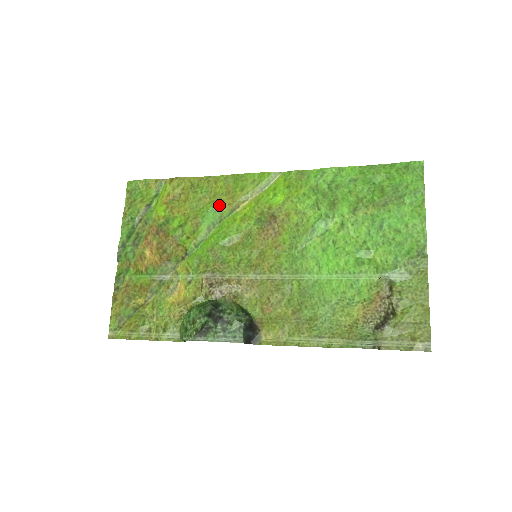
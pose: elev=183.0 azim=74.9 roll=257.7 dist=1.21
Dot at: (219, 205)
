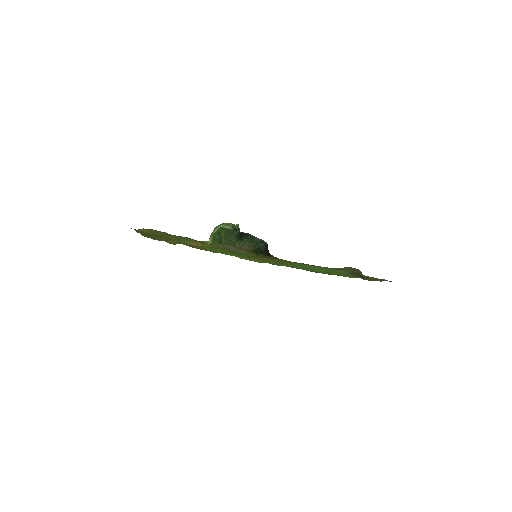
Dot at: occluded
